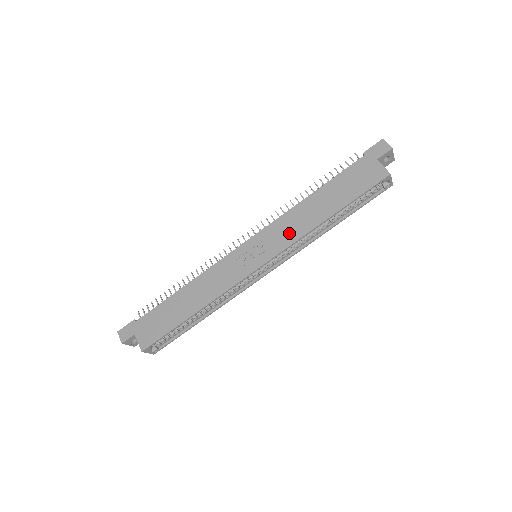
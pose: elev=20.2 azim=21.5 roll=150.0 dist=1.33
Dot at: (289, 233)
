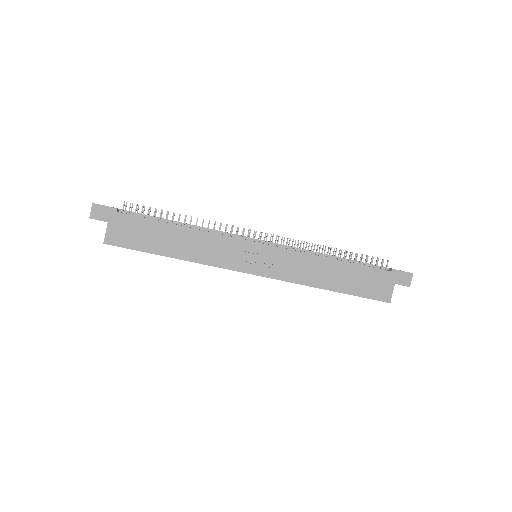
Dot at: (295, 272)
